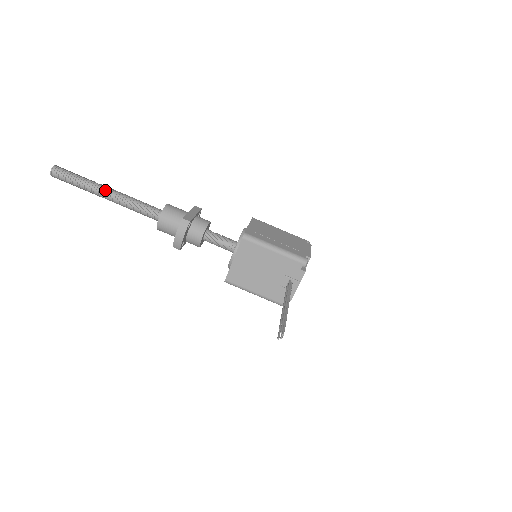
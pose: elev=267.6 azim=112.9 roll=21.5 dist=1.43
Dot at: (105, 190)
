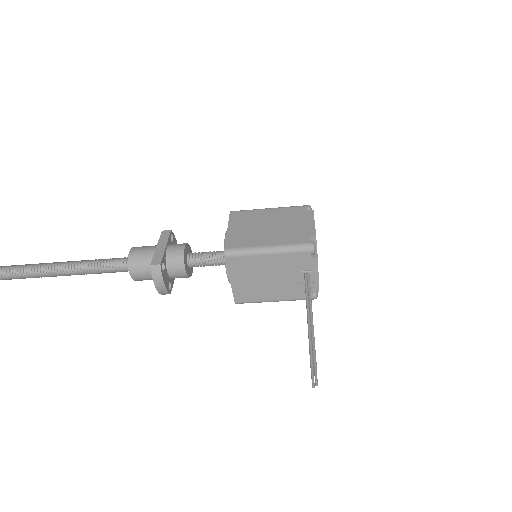
Dot at: (60, 268)
